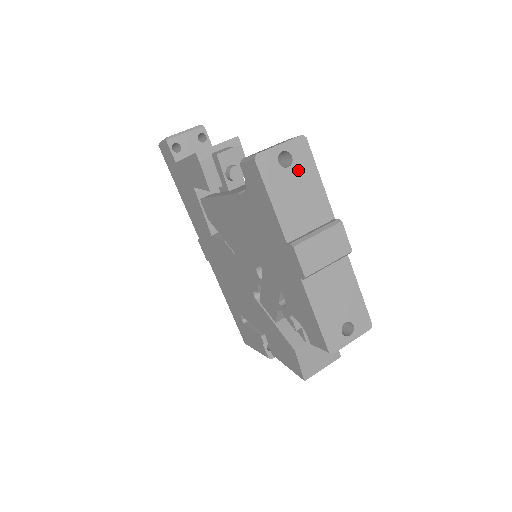
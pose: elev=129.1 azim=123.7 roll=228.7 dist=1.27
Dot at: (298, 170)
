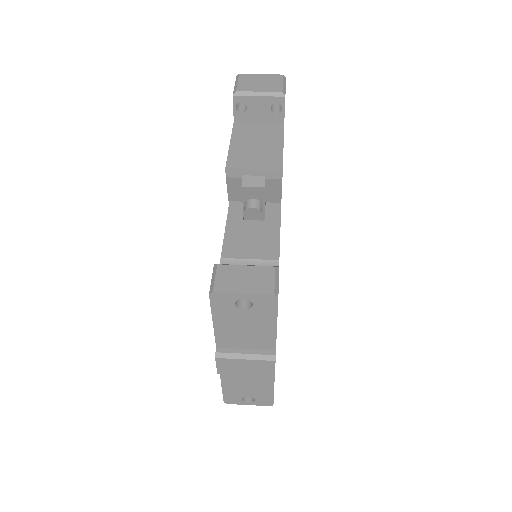
Dot at: (254, 314)
